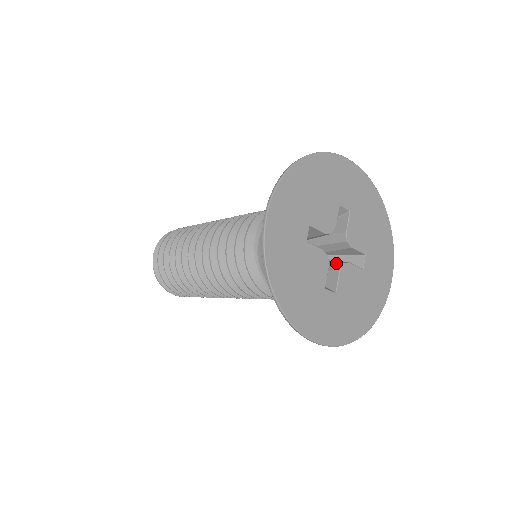
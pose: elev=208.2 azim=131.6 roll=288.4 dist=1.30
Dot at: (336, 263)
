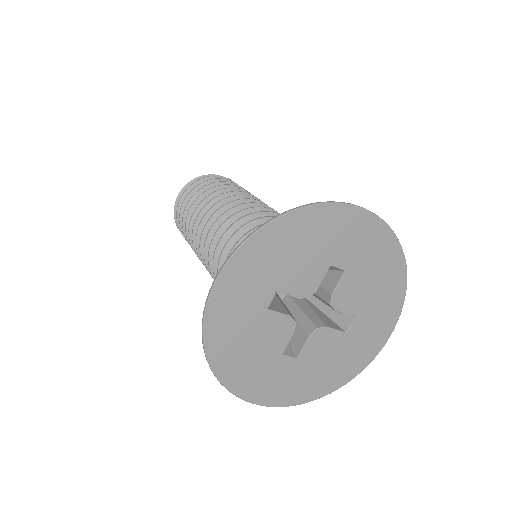
Dot at: (311, 323)
